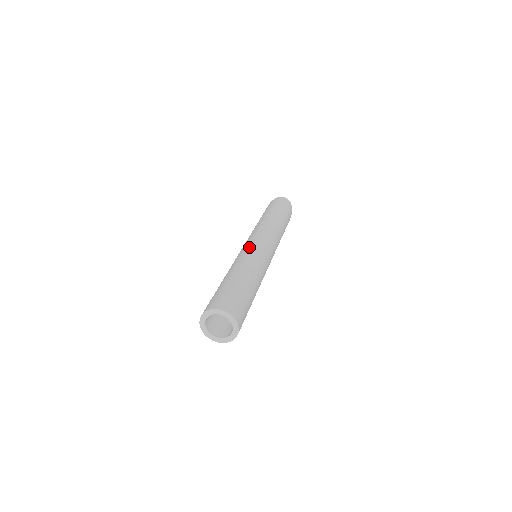
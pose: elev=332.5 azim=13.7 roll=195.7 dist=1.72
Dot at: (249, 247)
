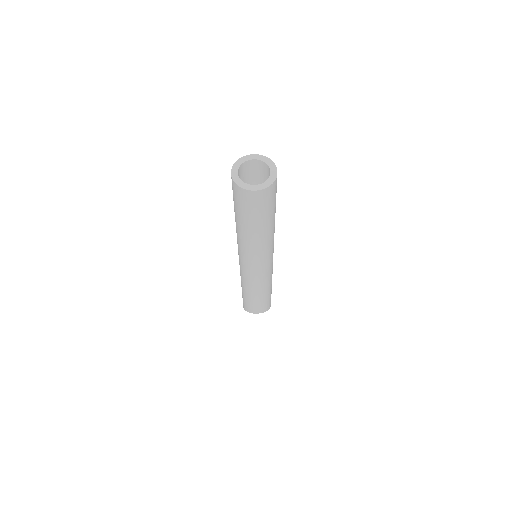
Dot at: occluded
